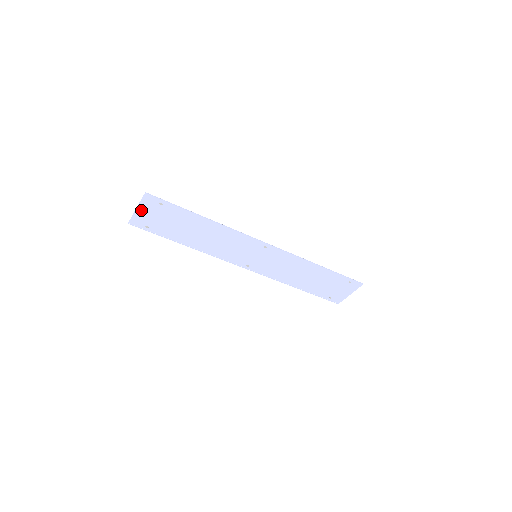
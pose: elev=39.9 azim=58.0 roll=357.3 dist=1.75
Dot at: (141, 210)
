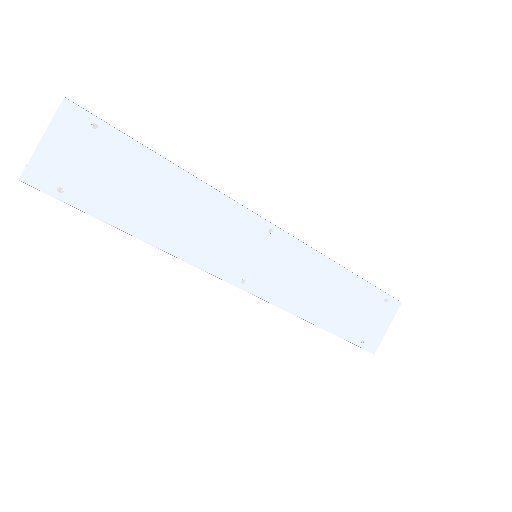
Dot at: (51, 145)
